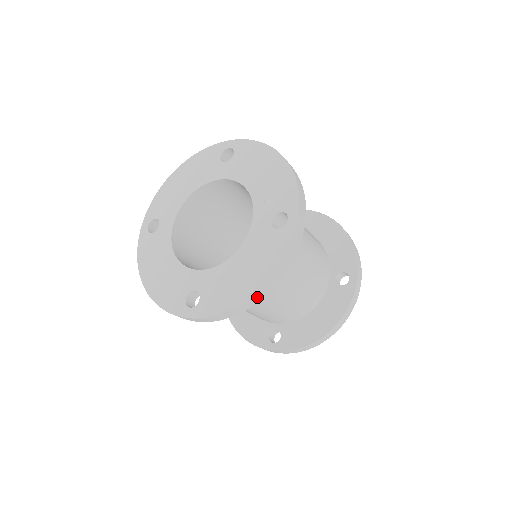
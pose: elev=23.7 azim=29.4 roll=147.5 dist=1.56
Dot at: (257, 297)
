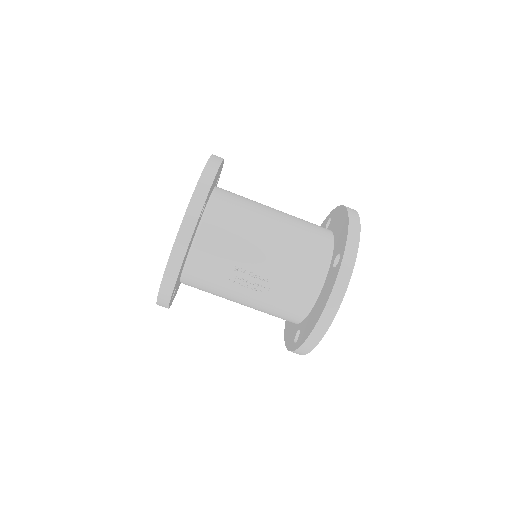
Dot at: (216, 160)
